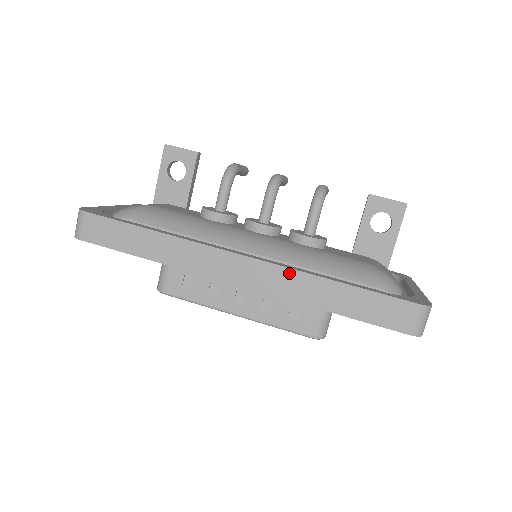
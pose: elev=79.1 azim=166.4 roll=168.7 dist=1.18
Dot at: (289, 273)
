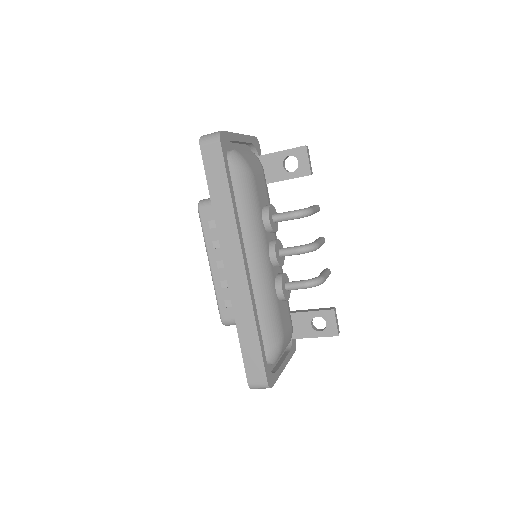
Dot at: (248, 300)
